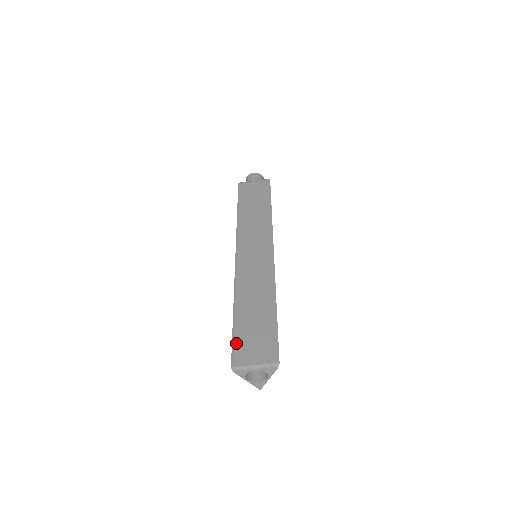
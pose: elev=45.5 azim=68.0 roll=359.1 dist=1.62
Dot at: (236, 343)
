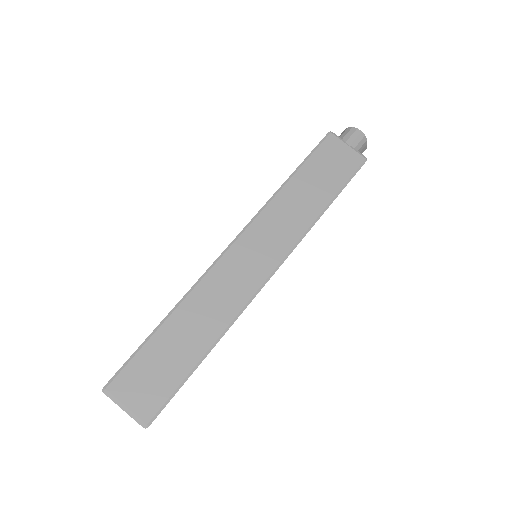
Dot at: (132, 363)
